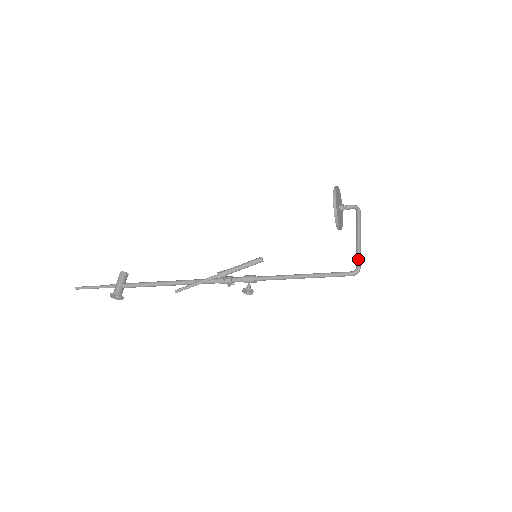
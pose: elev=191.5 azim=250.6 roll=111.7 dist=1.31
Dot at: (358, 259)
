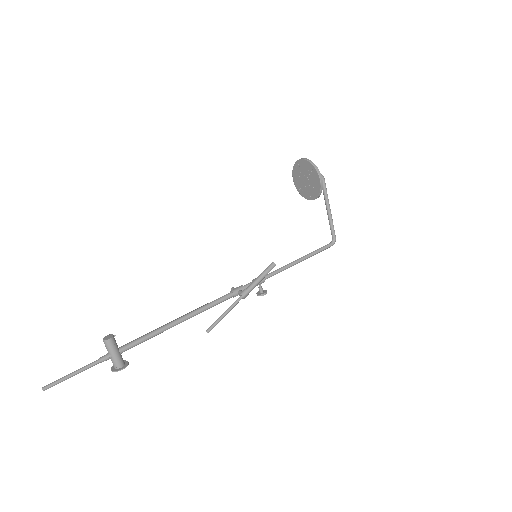
Dot at: (334, 231)
